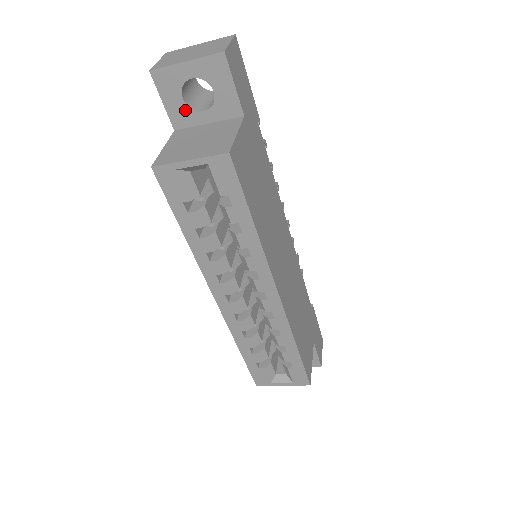
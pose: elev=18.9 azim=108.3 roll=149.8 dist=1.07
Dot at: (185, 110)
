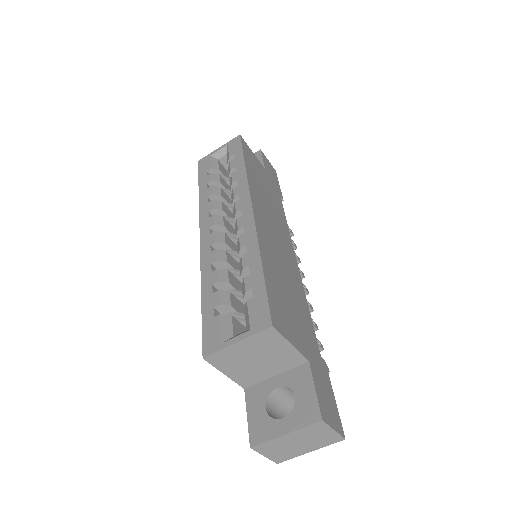
Dot at: occluded
